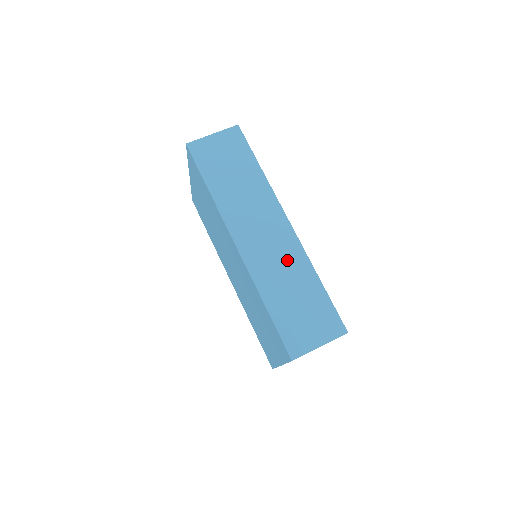
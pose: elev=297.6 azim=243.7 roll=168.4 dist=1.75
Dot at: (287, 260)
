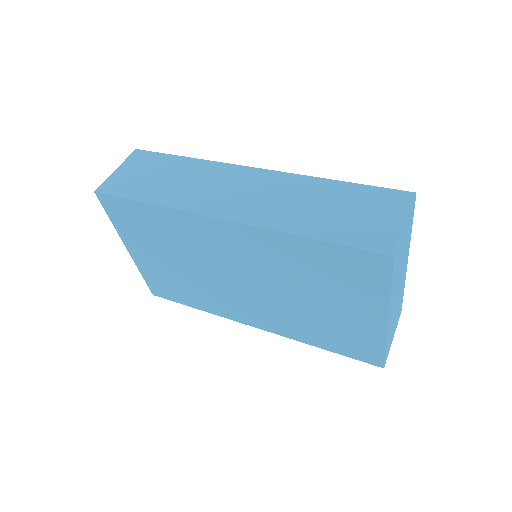
Dot at: (286, 191)
